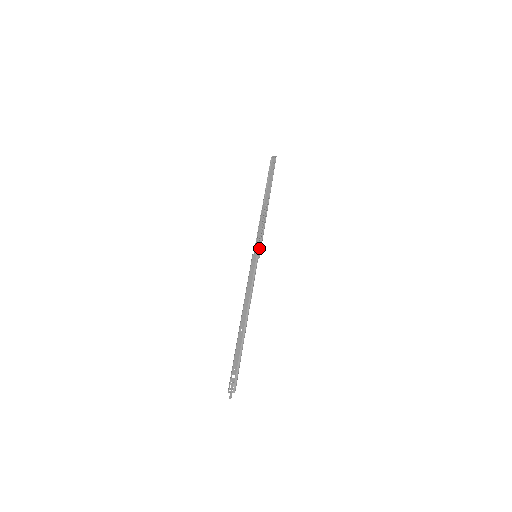
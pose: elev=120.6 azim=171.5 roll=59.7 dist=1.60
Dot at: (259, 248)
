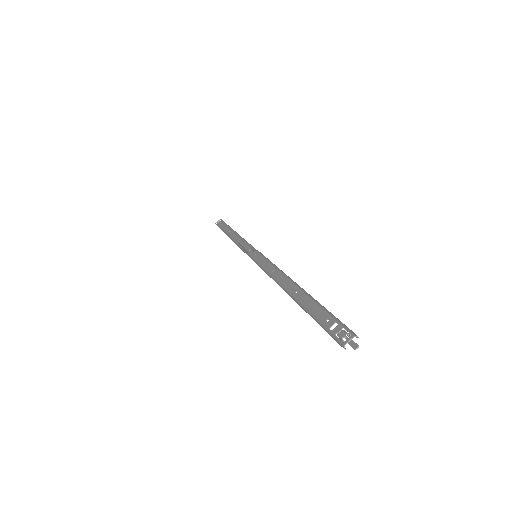
Dot at: occluded
